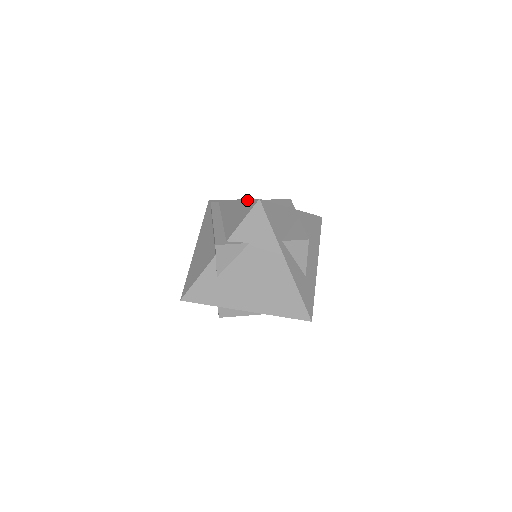
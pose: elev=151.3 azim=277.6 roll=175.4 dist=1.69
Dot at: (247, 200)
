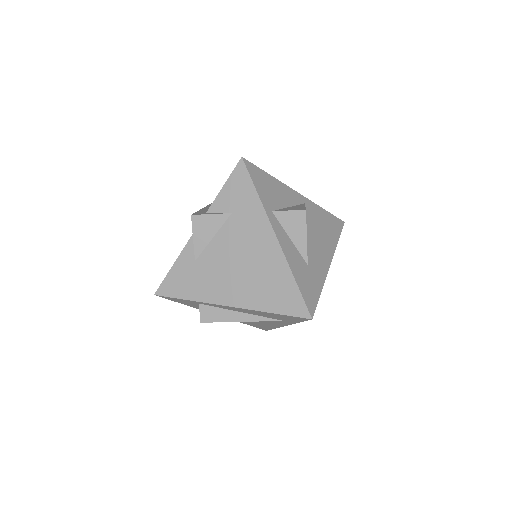
Dot at: occluded
